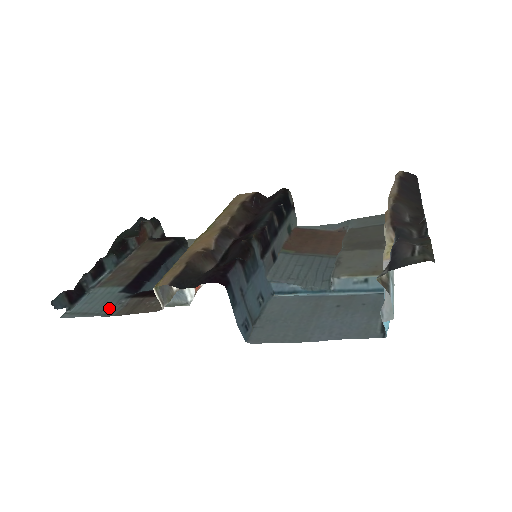
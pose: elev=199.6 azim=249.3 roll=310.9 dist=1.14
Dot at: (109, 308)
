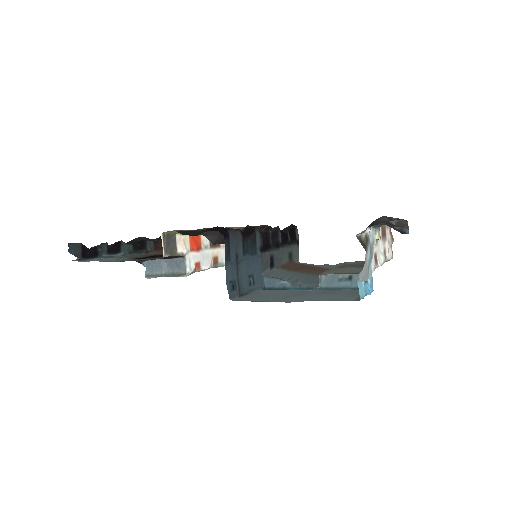
Dot at: (115, 261)
